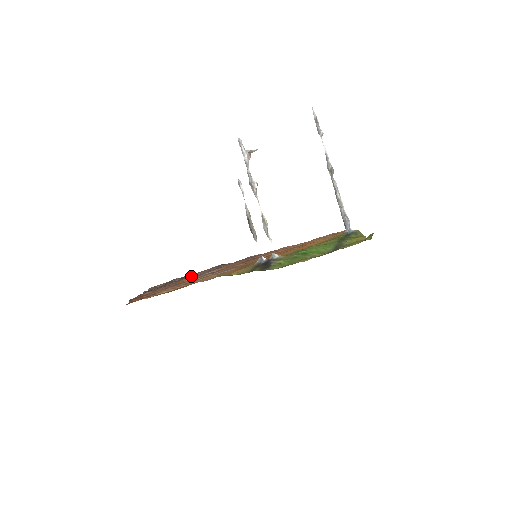
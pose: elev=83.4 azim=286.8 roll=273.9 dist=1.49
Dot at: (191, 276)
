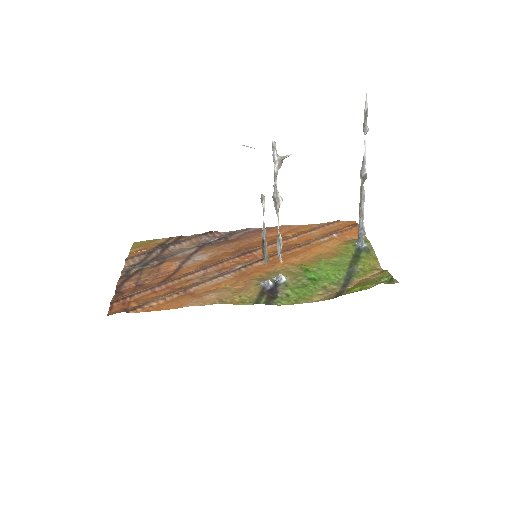
Dot at: (176, 253)
